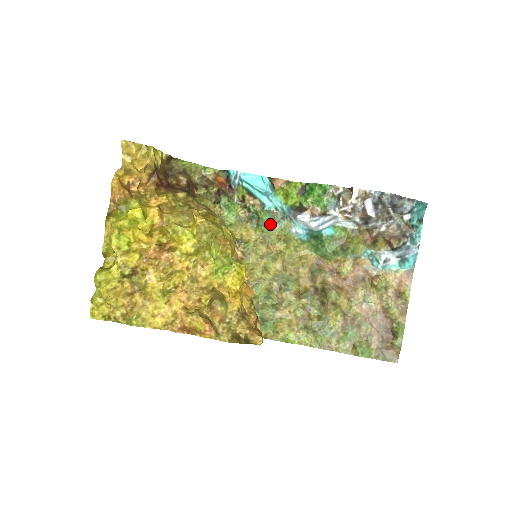
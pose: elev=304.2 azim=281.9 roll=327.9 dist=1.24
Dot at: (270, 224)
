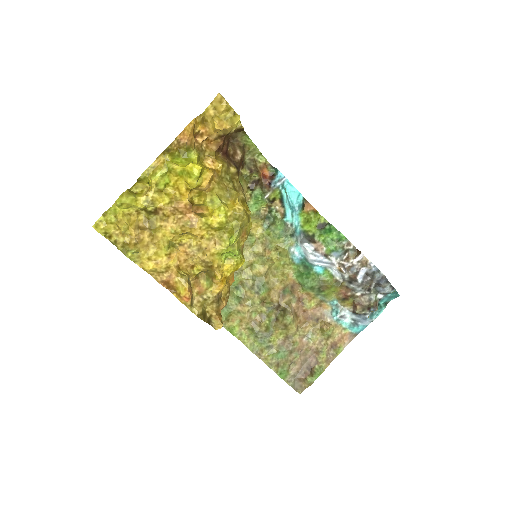
Dot at: (279, 234)
